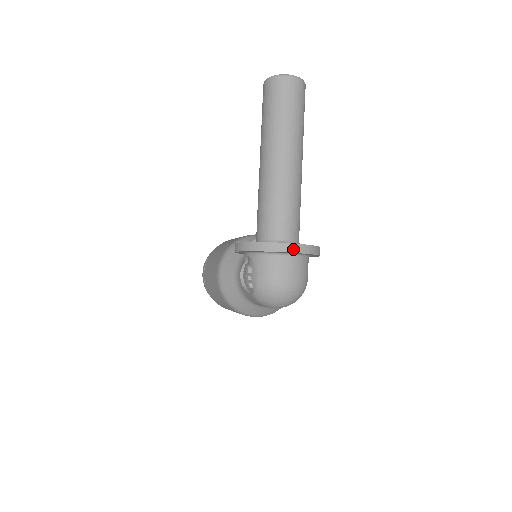
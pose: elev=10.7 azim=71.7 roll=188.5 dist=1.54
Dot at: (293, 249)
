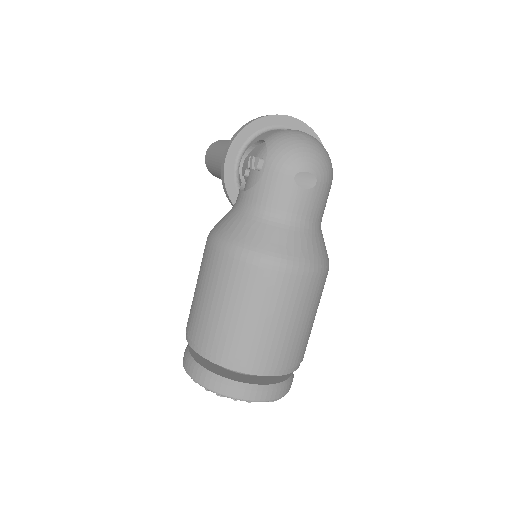
Dot at: (289, 117)
